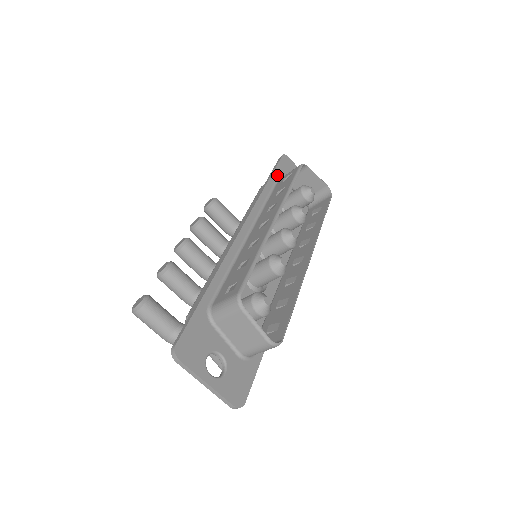
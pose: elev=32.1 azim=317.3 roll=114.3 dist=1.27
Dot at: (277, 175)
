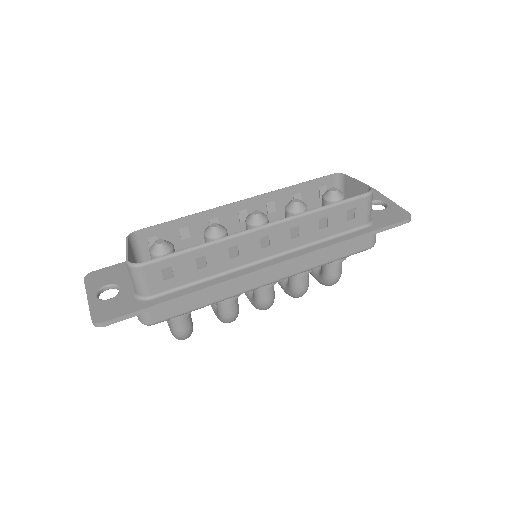
Dot at: occluded
